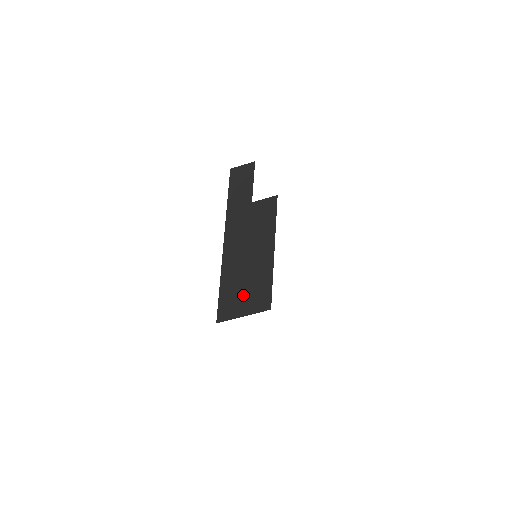
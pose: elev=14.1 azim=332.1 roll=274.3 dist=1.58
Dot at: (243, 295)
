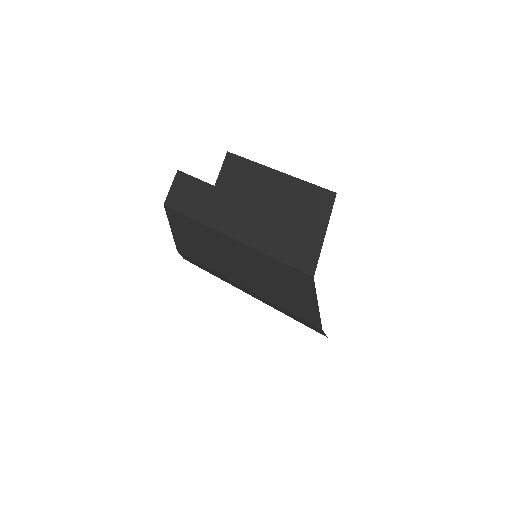
Dot at: (302, 227)
